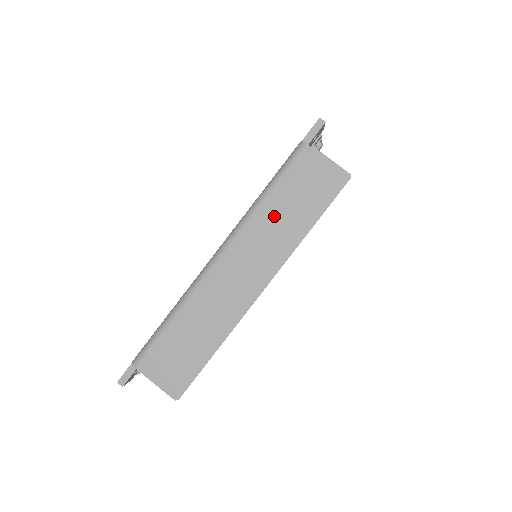
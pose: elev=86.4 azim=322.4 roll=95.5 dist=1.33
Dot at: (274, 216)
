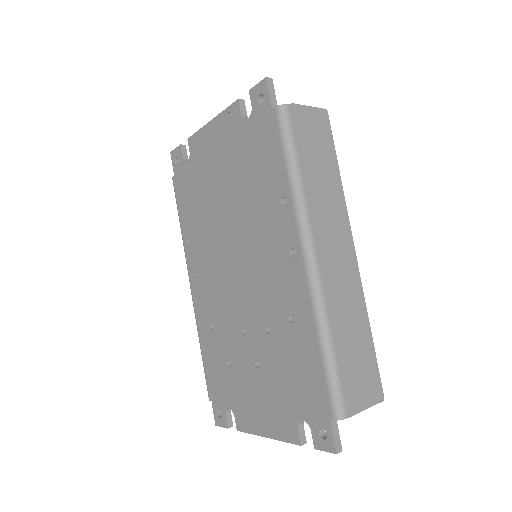
Dot at: (316, 185)
